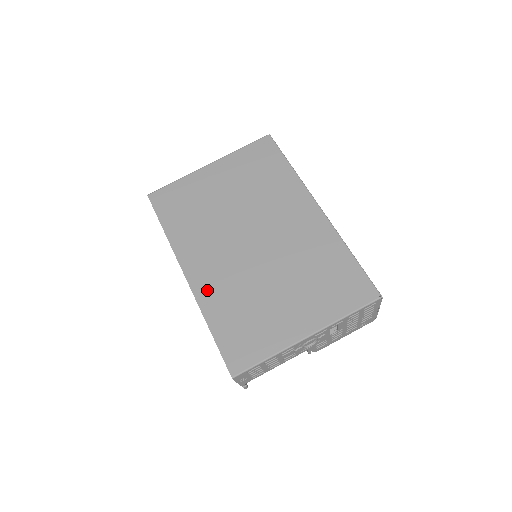
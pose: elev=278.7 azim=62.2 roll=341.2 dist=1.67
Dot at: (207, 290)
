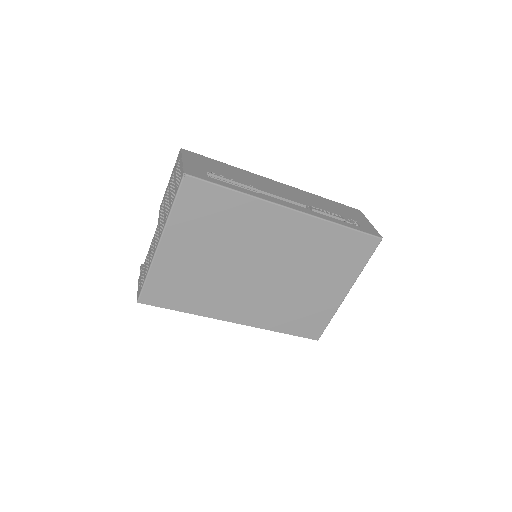
Dot at: (259, 319)
